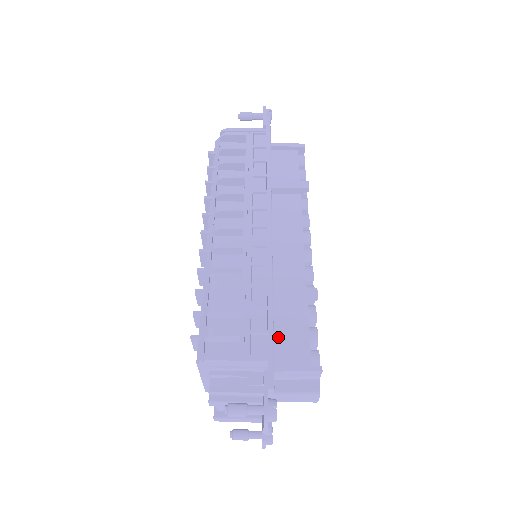
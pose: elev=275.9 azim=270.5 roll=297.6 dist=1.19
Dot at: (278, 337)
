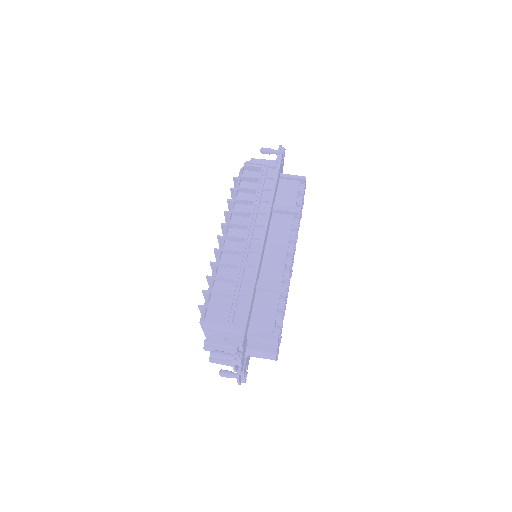
Dot at: (255, 314)
